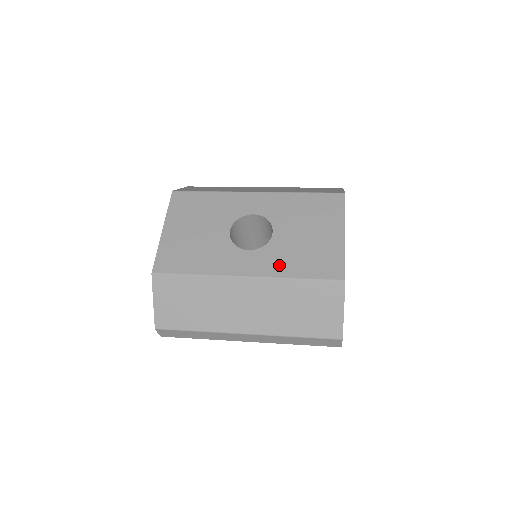
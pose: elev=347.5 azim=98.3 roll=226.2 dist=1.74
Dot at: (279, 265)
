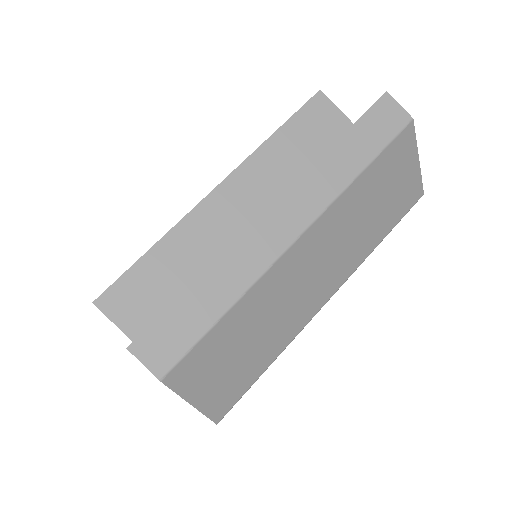
Dot at: occluded
